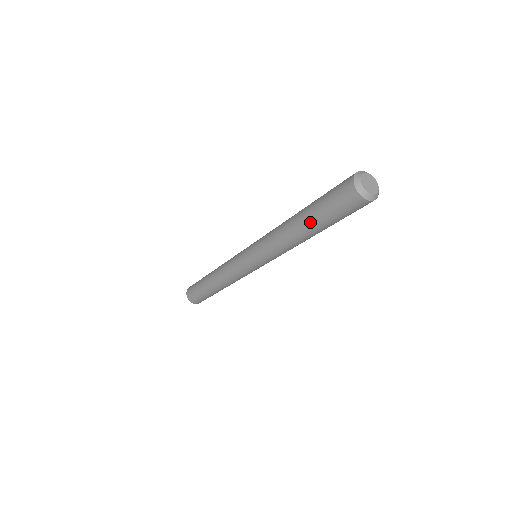
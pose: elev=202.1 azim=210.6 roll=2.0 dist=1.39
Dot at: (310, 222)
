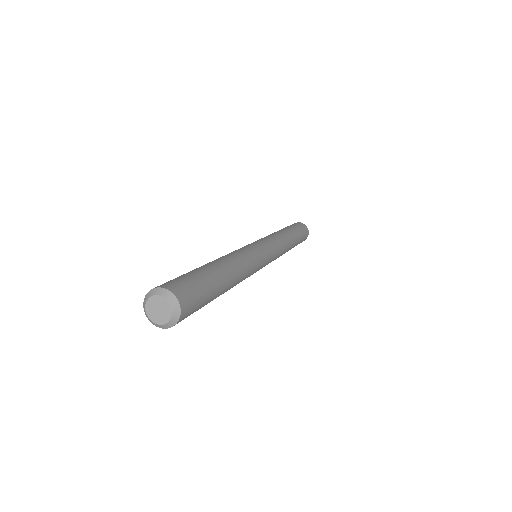
Dot at: occluded
